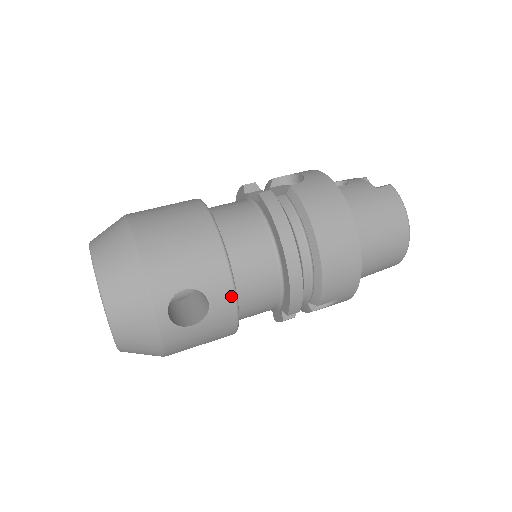
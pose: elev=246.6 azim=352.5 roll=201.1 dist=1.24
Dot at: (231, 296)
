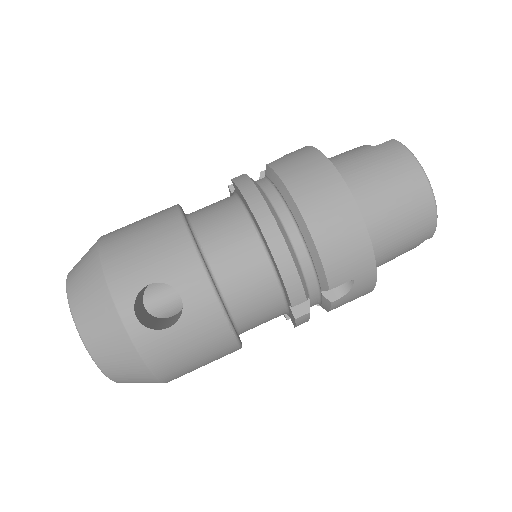
Dot at: (206, 285)
